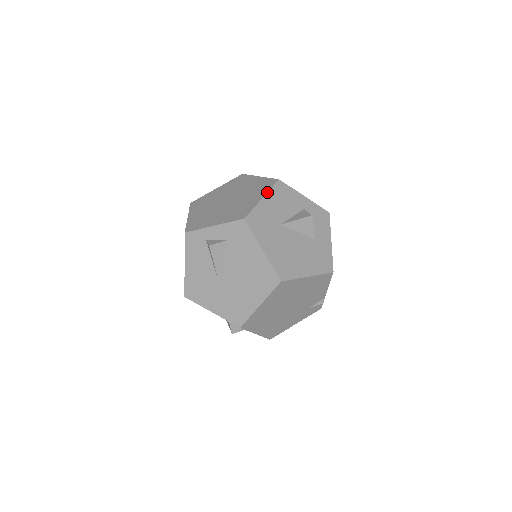
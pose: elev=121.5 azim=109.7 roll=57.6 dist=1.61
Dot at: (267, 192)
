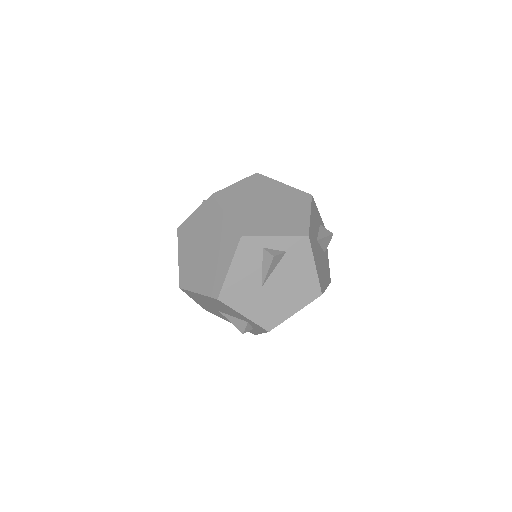
Dot at: (311, 208)
